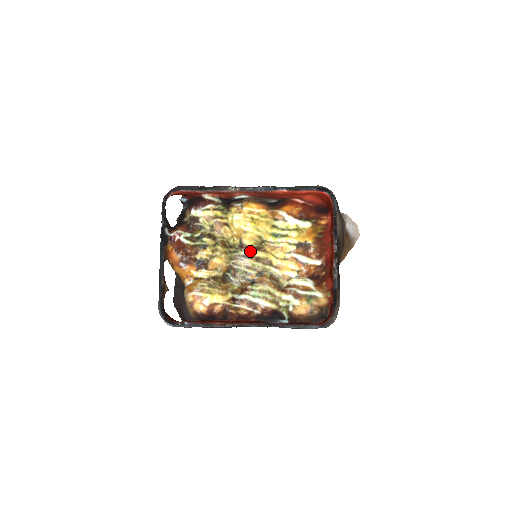
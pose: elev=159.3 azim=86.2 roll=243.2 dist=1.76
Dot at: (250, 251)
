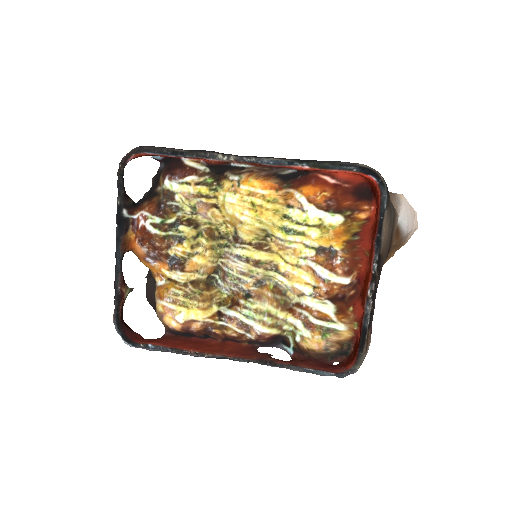
Dot at: (247, 250)
